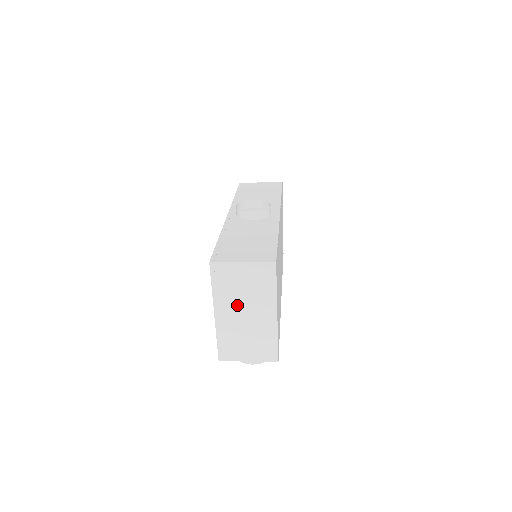
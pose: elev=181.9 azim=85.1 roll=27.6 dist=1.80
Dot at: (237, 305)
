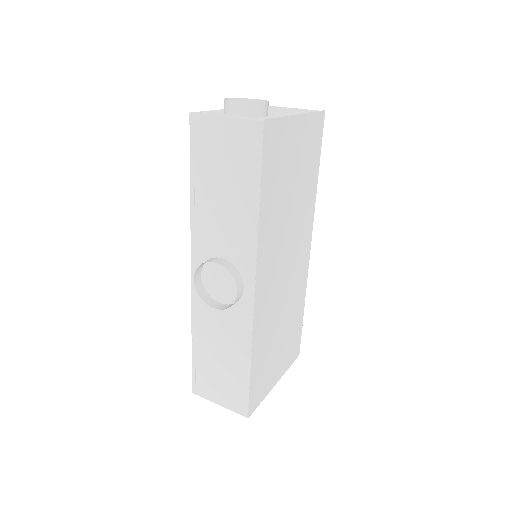
Dot at: occluded
